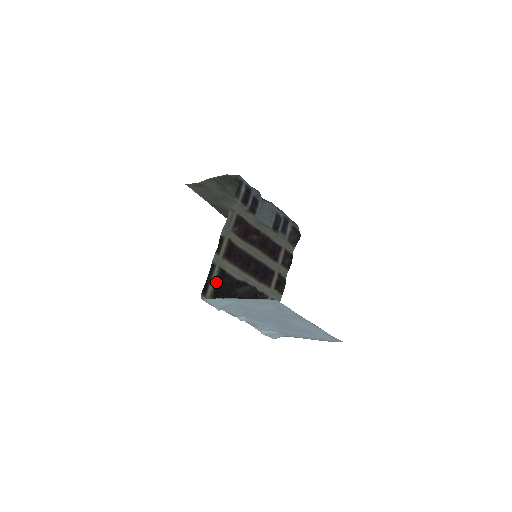
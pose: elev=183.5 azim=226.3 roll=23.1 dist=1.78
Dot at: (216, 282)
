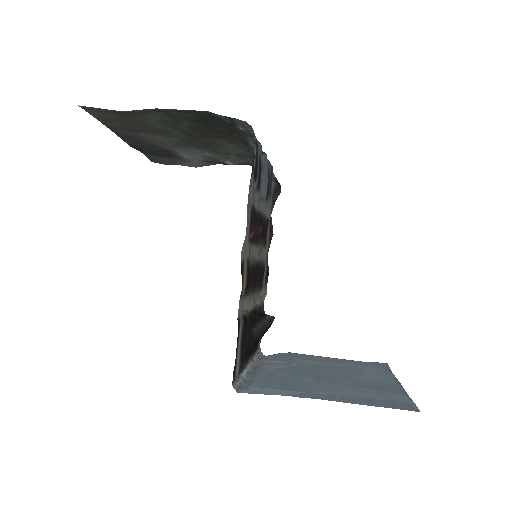
Dot at: (241, 345)
